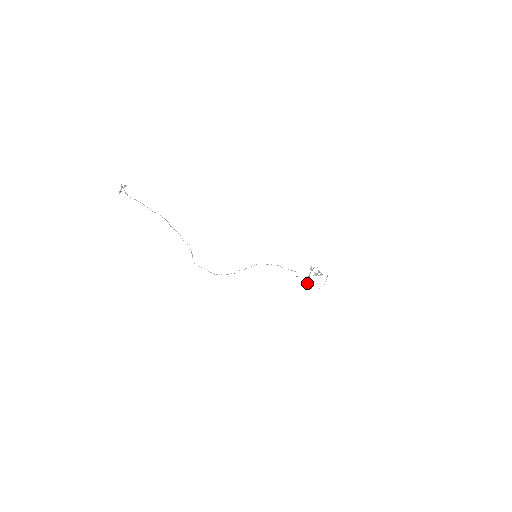
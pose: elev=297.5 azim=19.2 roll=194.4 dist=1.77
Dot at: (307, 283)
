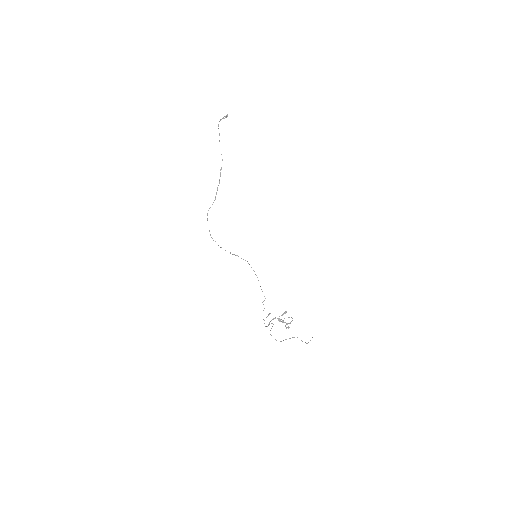
Dot at: (269, 322)
